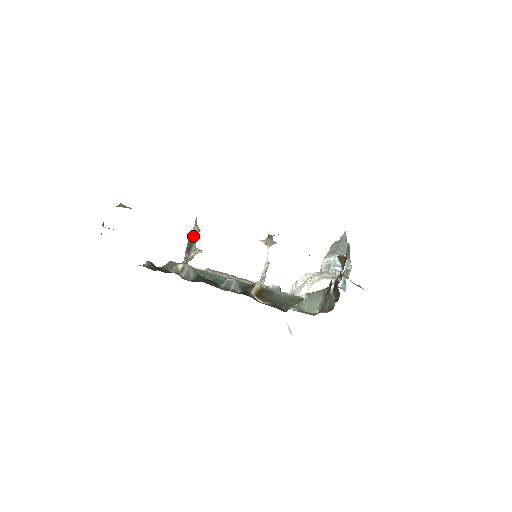
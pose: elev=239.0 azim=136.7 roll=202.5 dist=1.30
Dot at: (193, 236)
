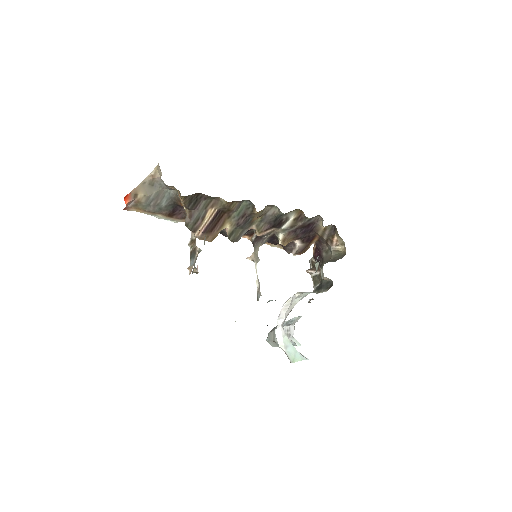
Dot at: (195, 242)
